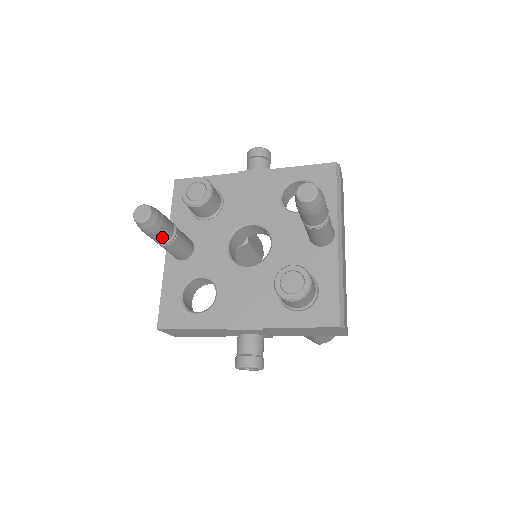
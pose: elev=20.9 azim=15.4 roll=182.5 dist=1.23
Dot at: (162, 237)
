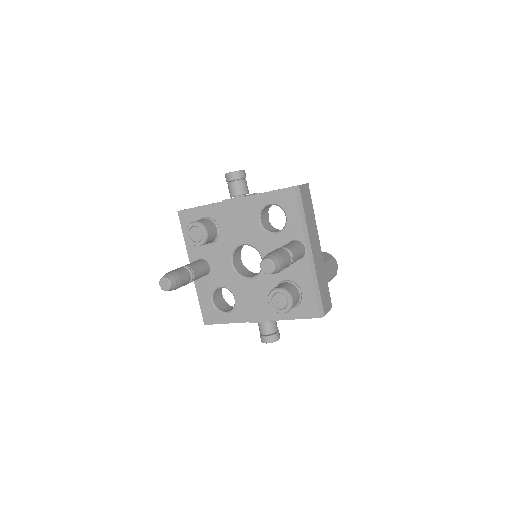
Dot at: (184, 285)
